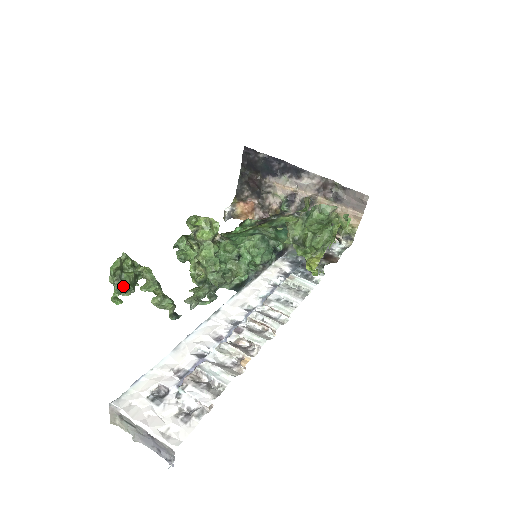
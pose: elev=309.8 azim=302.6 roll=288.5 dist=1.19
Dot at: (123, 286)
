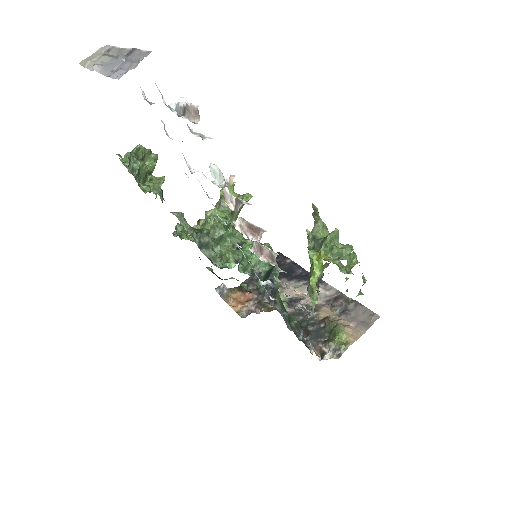
Dot at: (133, 162)
